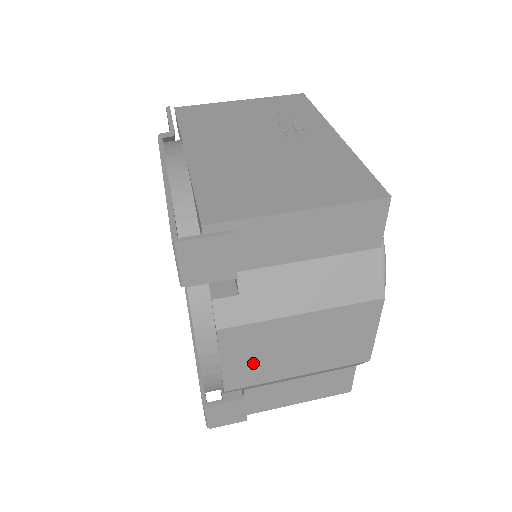
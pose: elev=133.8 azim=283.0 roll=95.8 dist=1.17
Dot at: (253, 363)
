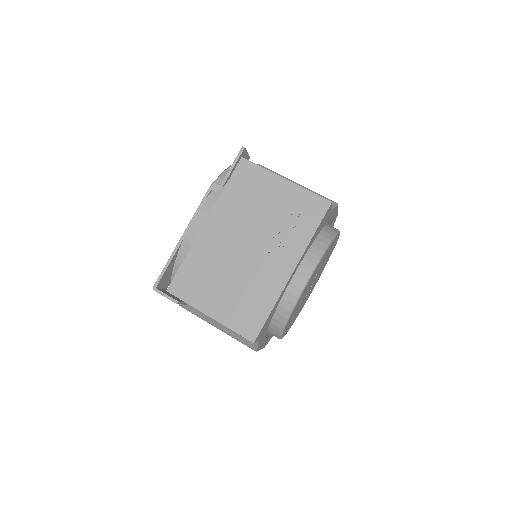
Dot at: occluded
